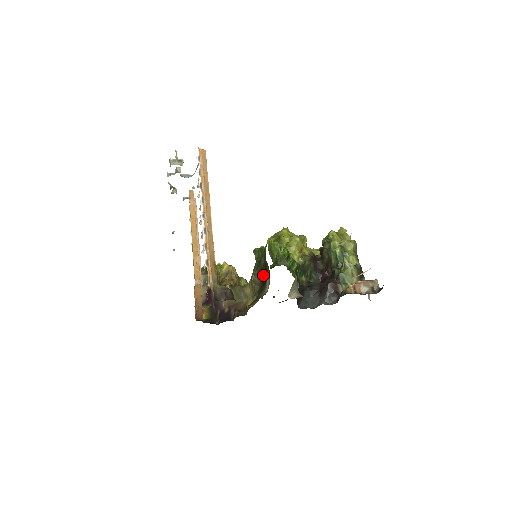
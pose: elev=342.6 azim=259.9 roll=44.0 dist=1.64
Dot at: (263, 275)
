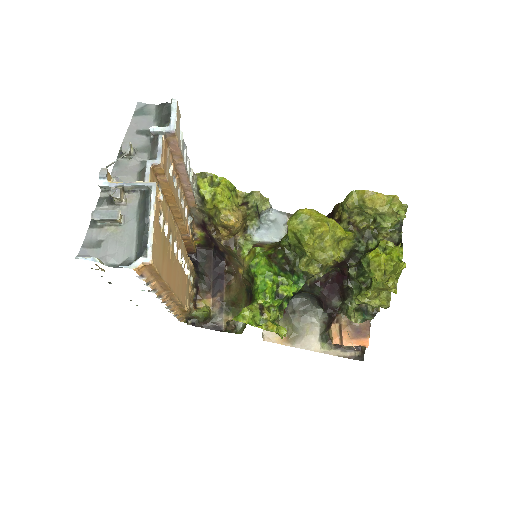
Dot at: occluded
